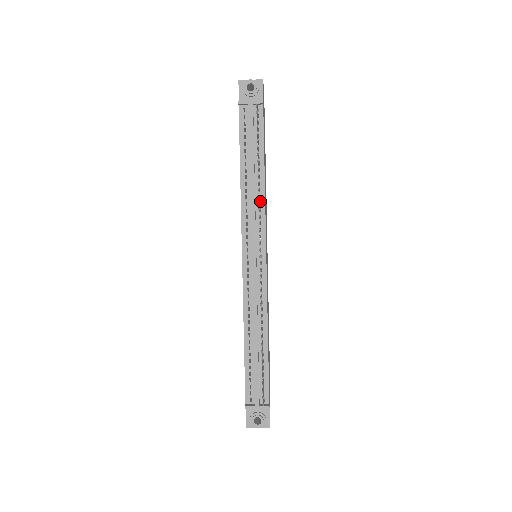
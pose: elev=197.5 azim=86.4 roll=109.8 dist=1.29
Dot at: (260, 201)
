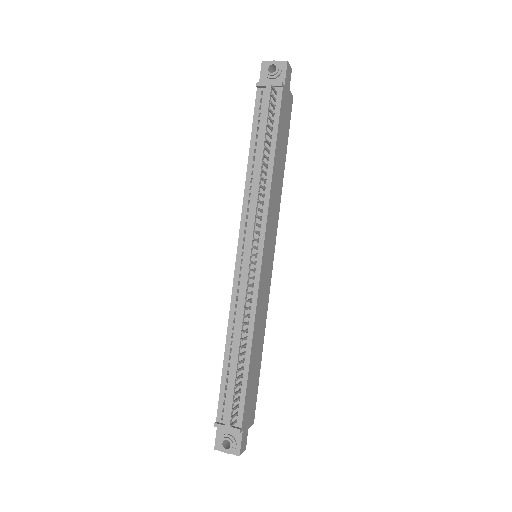
Dot at: (264, 193)
